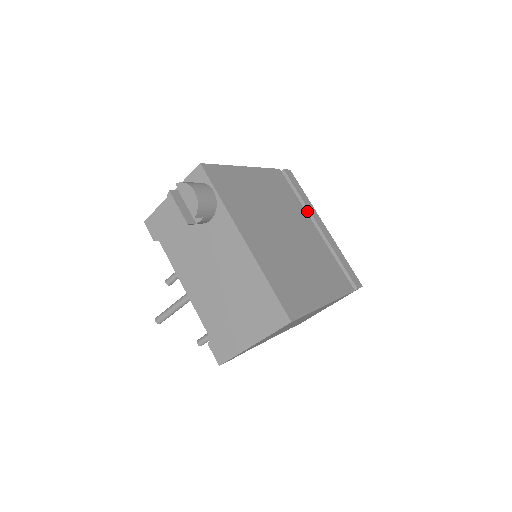
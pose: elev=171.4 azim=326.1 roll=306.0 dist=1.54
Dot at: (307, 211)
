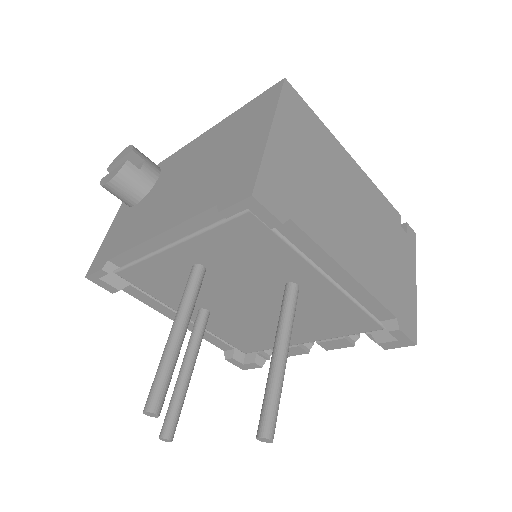
Dot at: occluded
